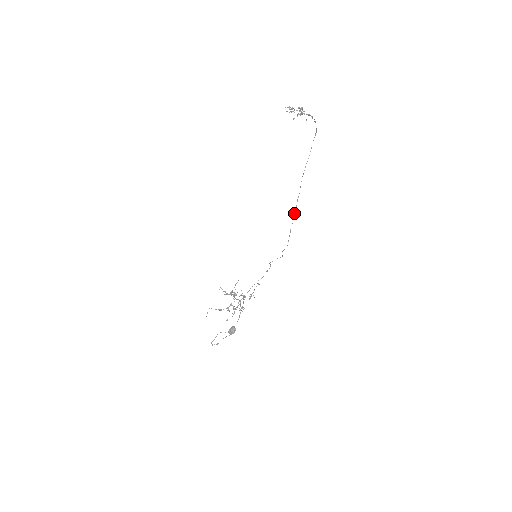
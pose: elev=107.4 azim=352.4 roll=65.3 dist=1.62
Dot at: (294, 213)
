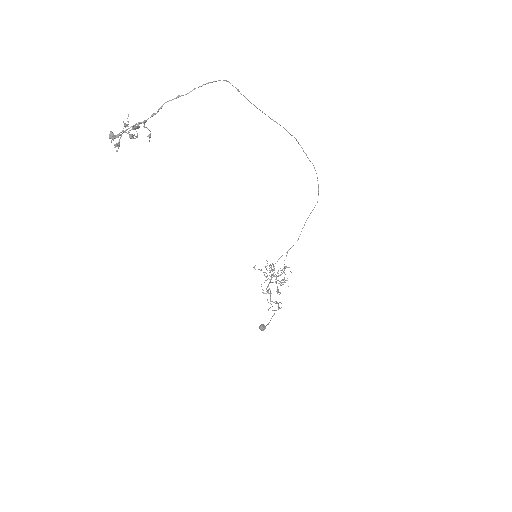
Dot at: occluded
